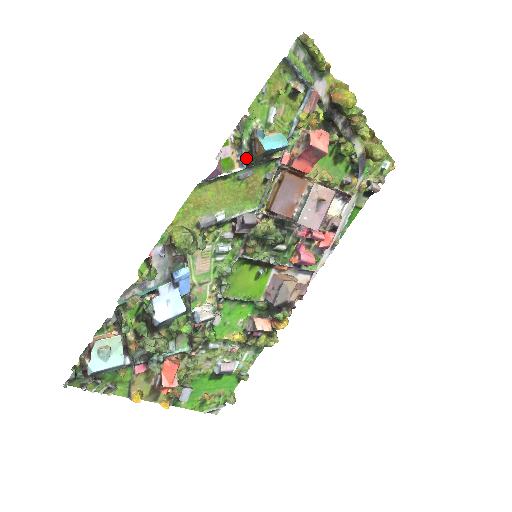
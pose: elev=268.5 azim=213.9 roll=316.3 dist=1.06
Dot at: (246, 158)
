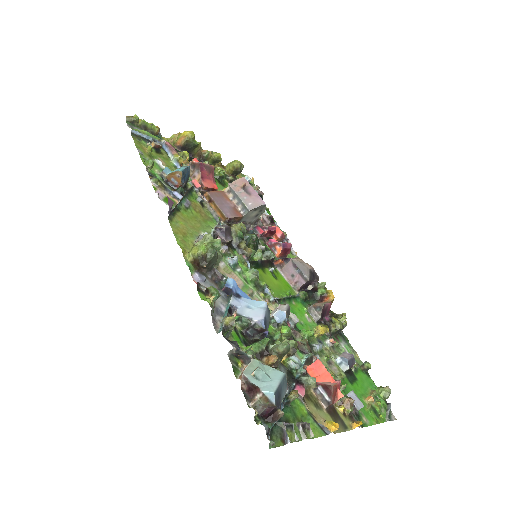
Dot at: (176, 191)
